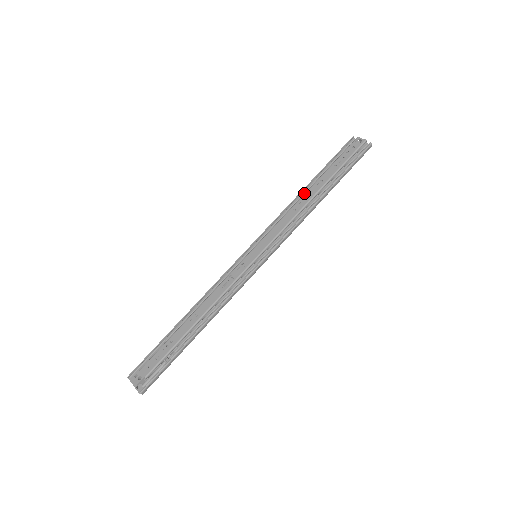
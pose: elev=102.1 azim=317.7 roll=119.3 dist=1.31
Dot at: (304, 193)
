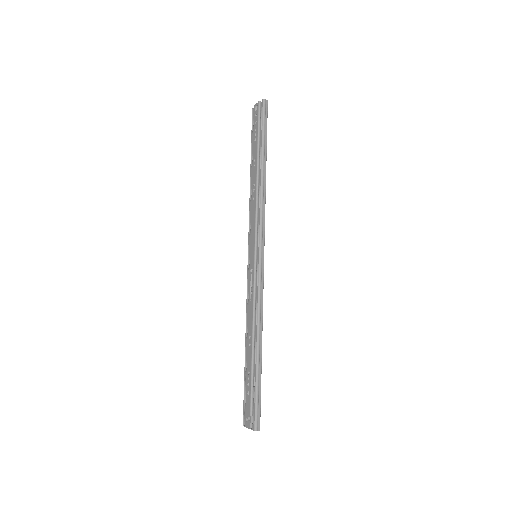
Dot at: (252, 180)
